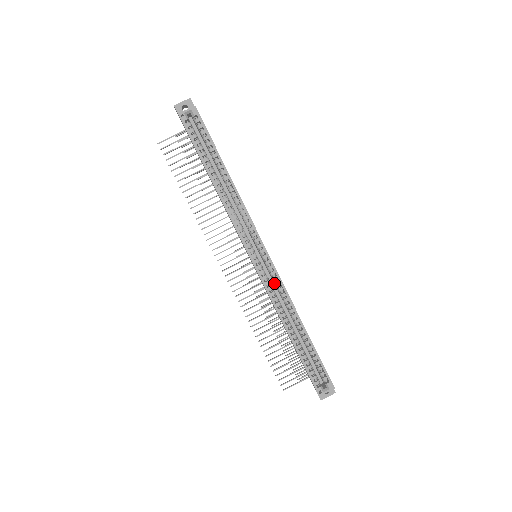
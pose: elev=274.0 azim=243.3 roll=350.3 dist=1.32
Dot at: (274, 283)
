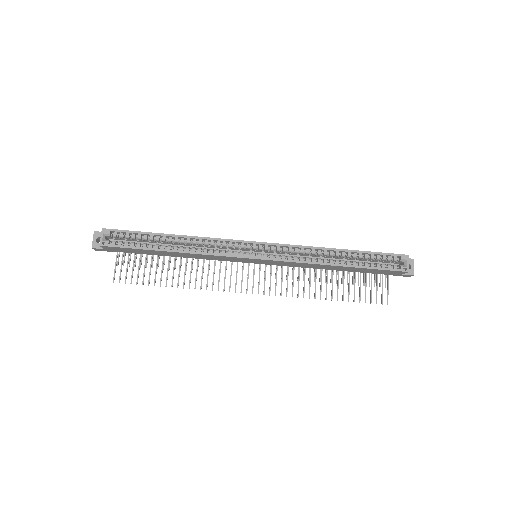
Dot at: (288, 254)
